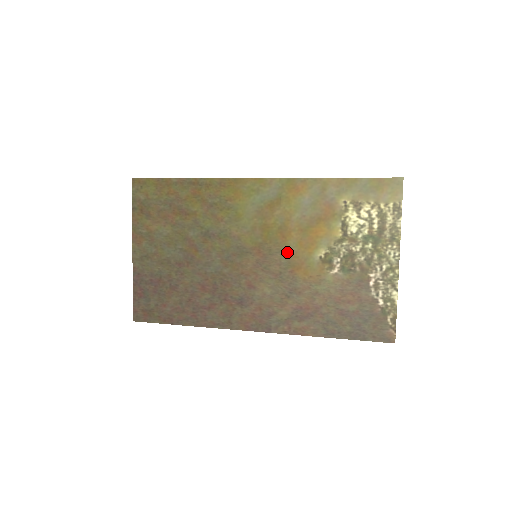
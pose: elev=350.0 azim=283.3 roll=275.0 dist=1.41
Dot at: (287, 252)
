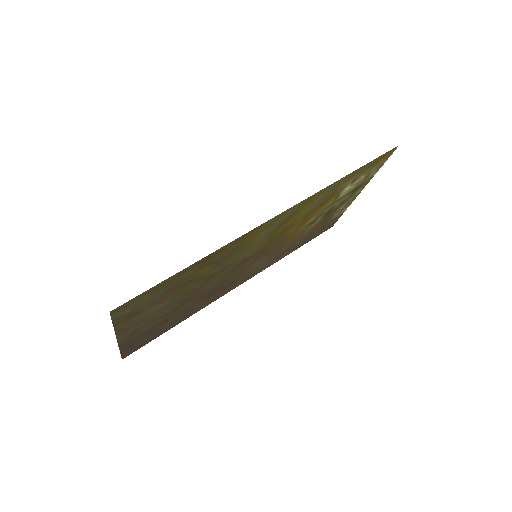
Dot at: (284, 237)
